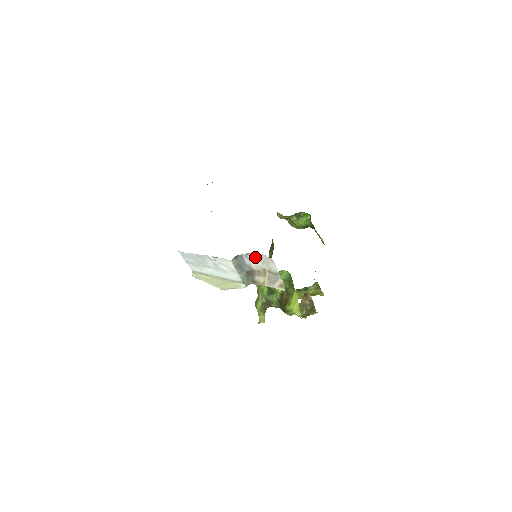
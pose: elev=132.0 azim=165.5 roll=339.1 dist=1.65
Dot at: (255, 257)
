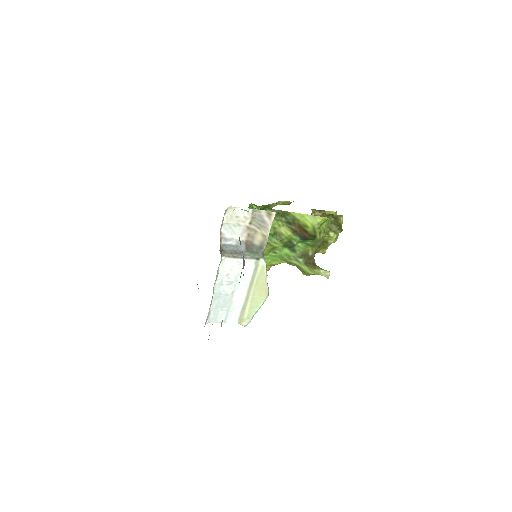
Dot at: (228, 230)
